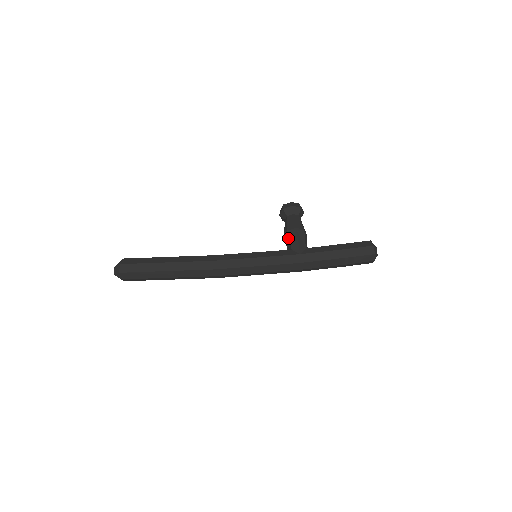
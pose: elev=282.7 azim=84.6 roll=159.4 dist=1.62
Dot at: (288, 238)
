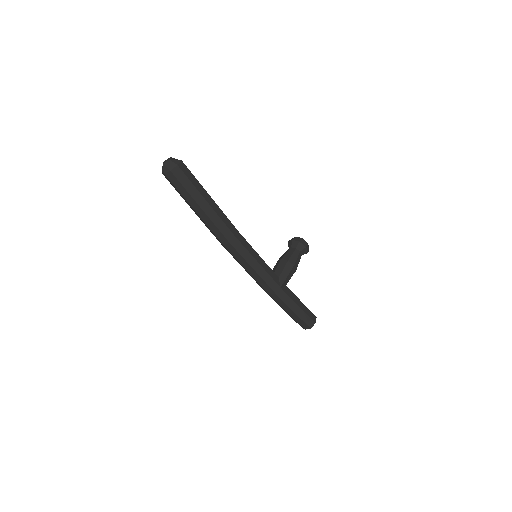
Dot at: (284, 267)
